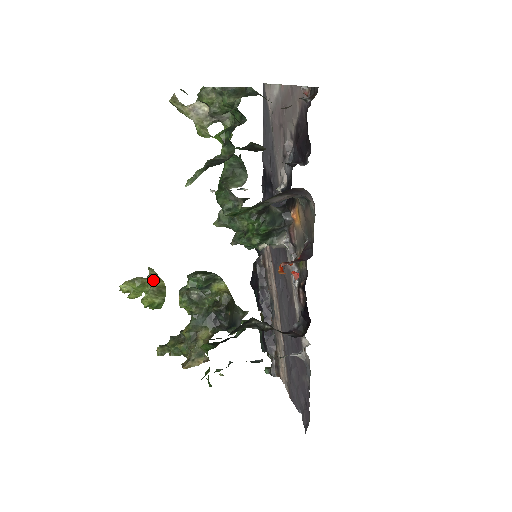
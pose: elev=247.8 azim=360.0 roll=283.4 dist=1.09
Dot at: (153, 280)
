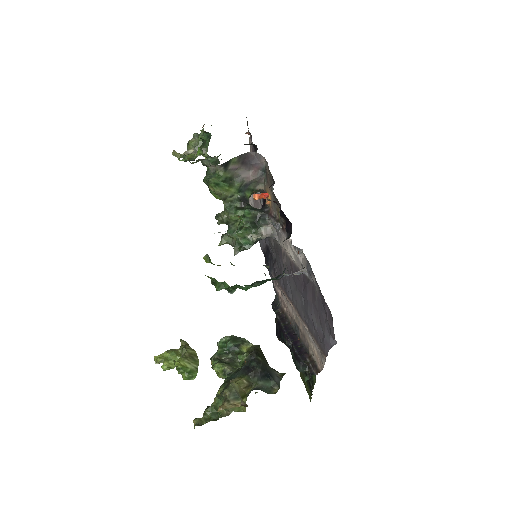
Dot at: (185, 347)
